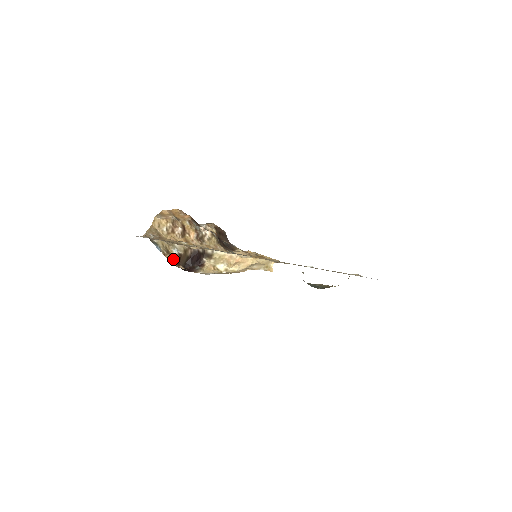
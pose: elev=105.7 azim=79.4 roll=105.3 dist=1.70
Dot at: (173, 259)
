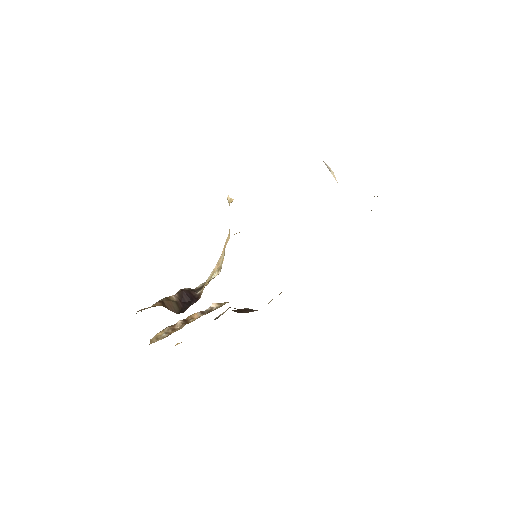
Dot at: occluded
